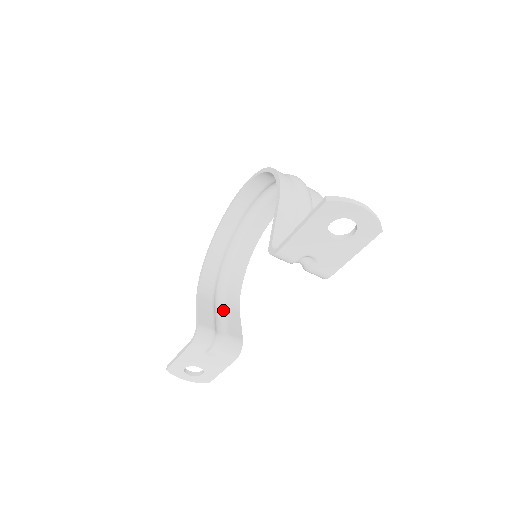
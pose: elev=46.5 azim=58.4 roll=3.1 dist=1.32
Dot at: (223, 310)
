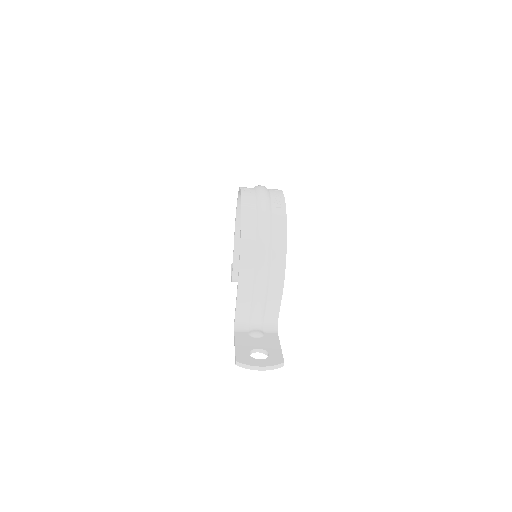
Dot at: occluded
